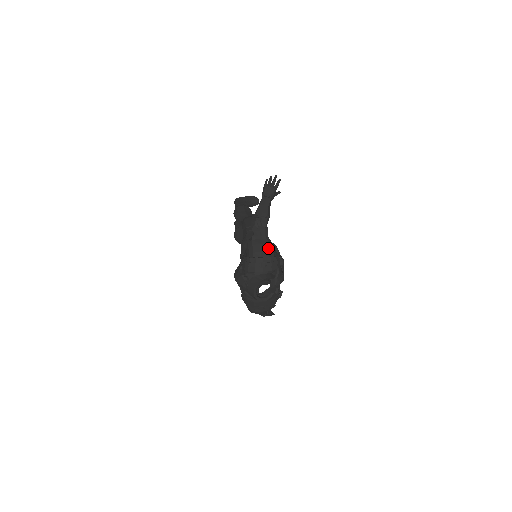
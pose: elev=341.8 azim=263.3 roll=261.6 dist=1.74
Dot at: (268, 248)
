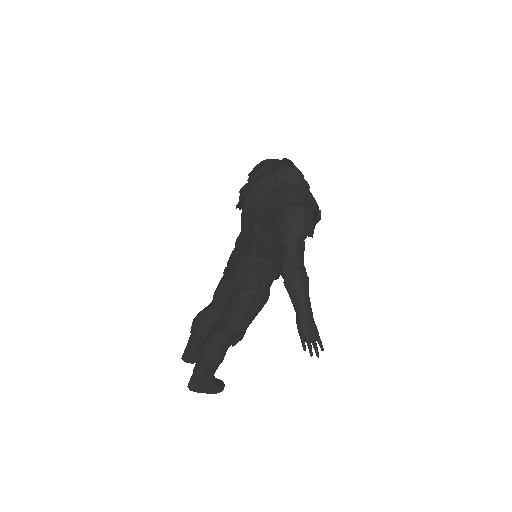
Dot at: occluded
